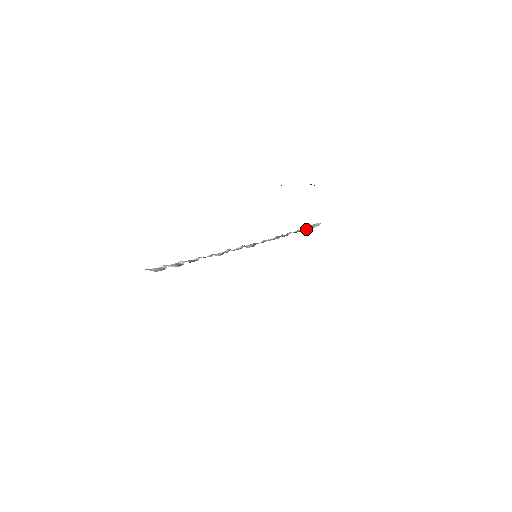
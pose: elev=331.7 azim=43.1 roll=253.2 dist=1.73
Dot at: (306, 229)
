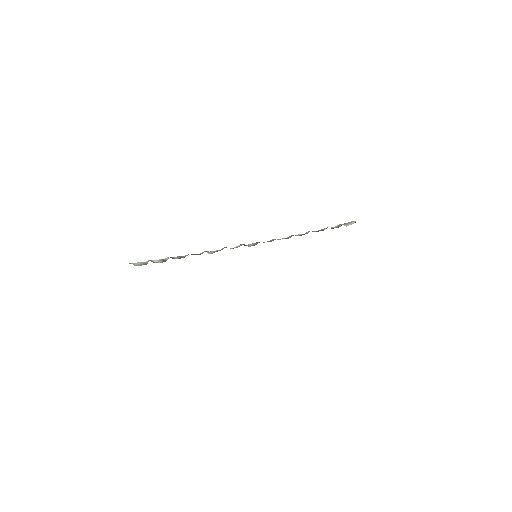
Dot at: (333, 228)
